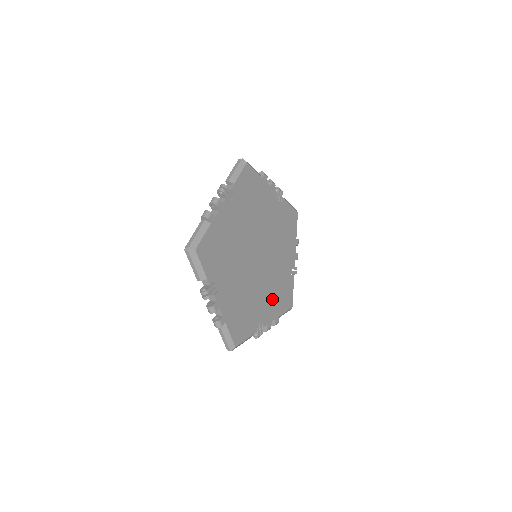
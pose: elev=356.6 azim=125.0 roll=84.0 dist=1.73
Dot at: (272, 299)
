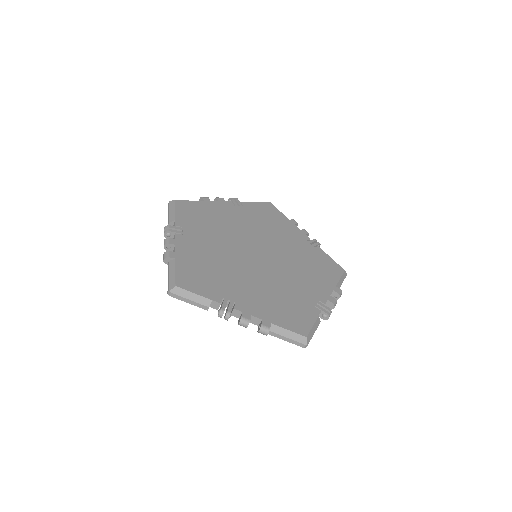
Dot at: (266, 299)
